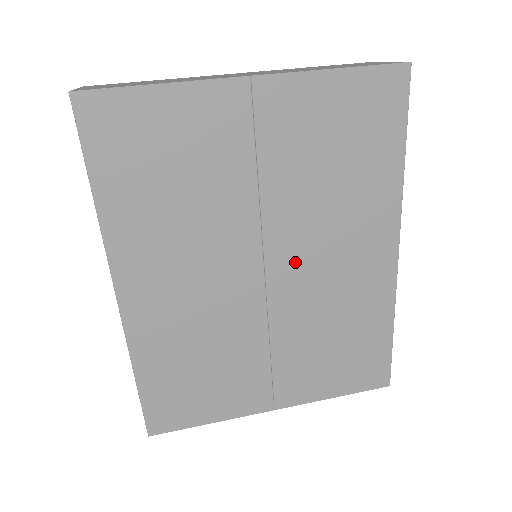
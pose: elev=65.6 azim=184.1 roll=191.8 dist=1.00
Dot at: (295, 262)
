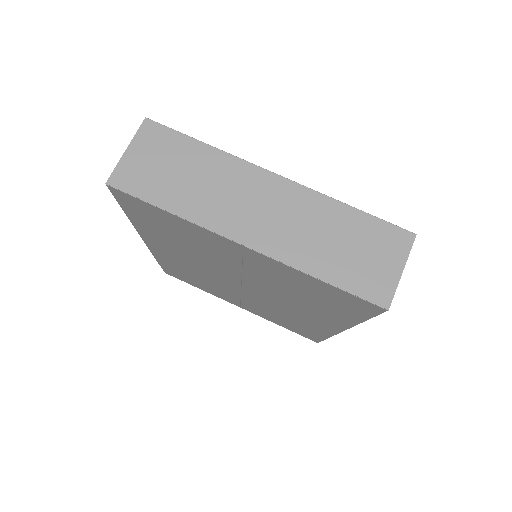
Dot at: (263, 295)
